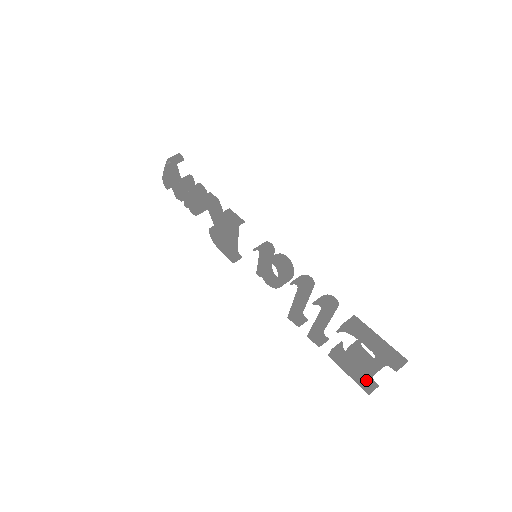
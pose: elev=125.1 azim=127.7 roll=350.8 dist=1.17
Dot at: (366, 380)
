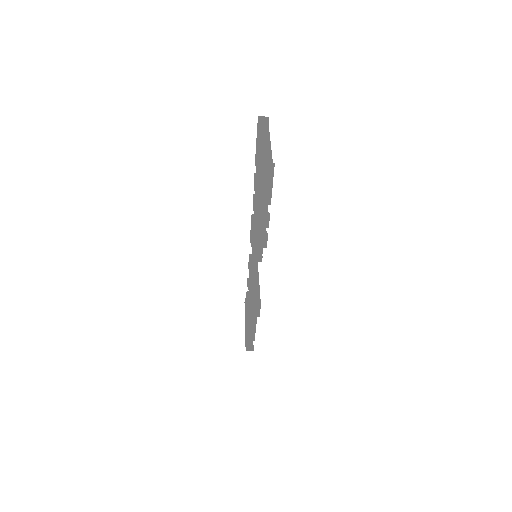
Dot at: (260, 159)
